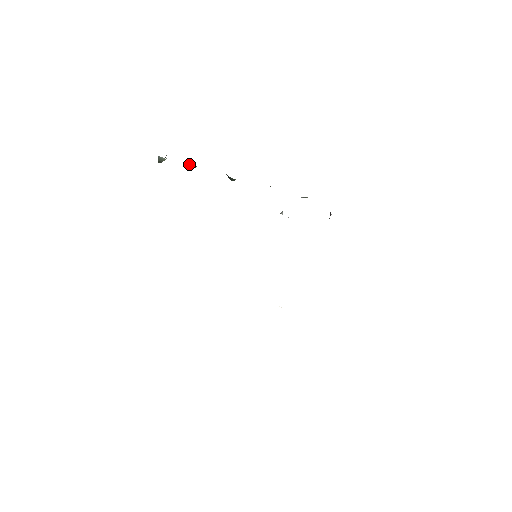
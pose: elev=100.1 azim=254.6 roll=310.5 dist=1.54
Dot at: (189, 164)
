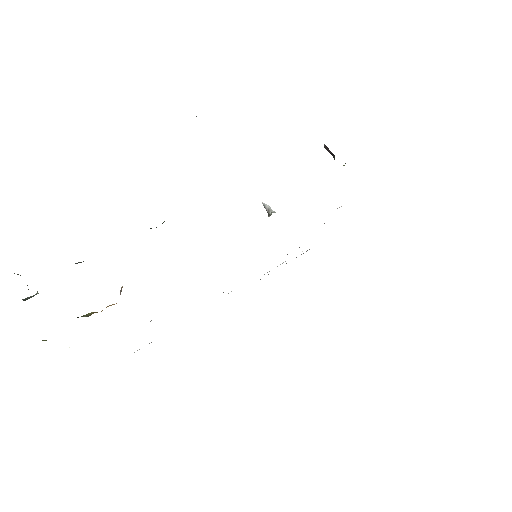
Dot at: occluded
